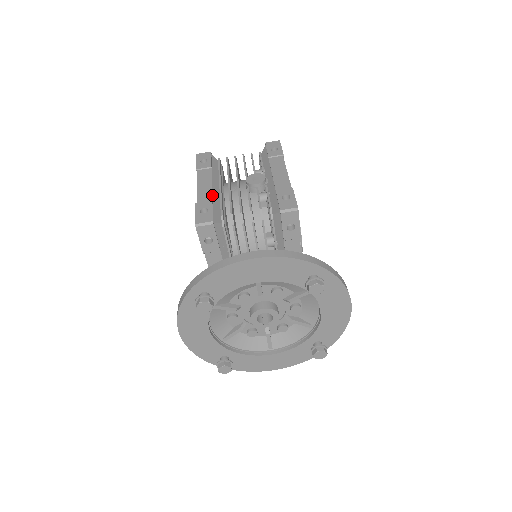
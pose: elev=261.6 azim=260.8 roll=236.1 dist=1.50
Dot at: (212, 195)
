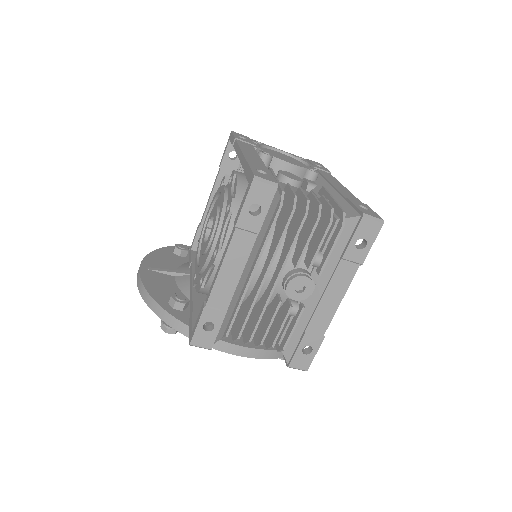
Dot at: (231, 299)
